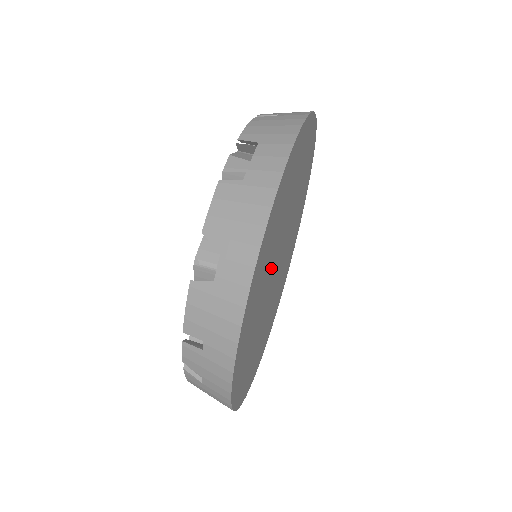
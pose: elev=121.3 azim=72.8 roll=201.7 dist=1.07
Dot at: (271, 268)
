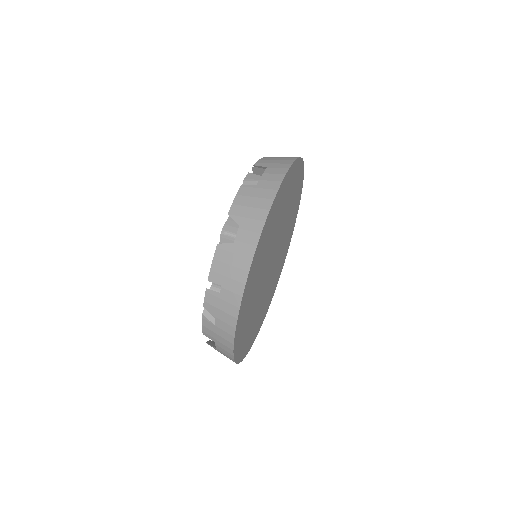
Dot at: (268, 256)
